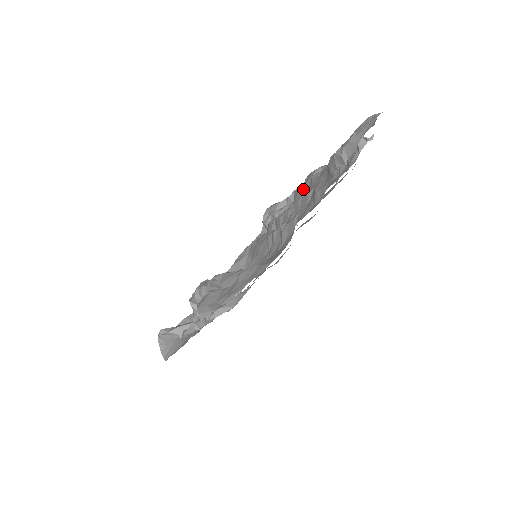
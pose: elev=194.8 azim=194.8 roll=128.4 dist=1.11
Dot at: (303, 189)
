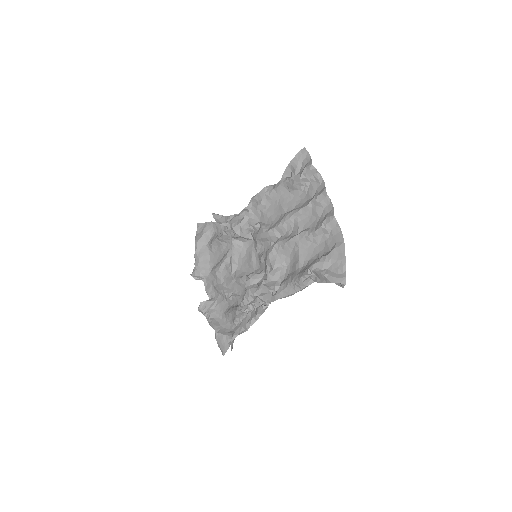
Dot at: (264, 204)
